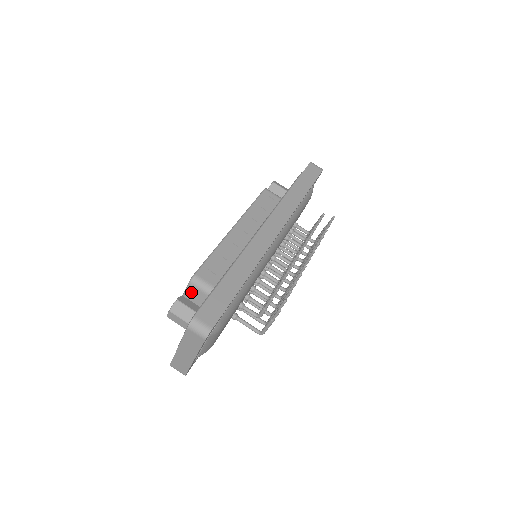
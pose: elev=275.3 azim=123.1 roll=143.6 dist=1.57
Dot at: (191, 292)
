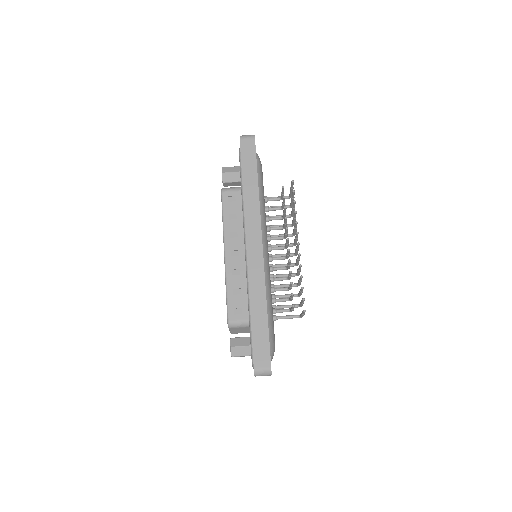
Dot at: (234, 330)
